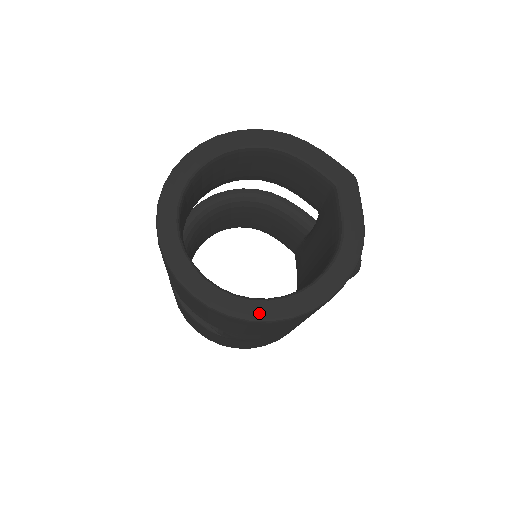
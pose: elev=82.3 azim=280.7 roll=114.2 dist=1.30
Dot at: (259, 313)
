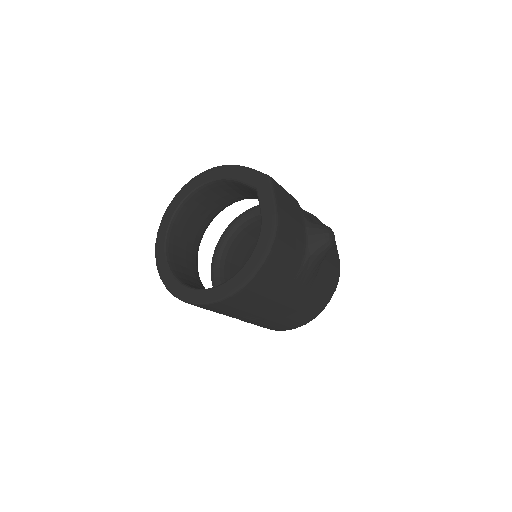
Dot at: (210, 298)
